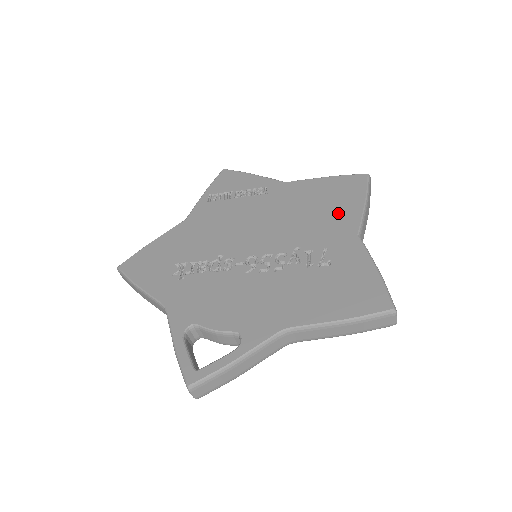
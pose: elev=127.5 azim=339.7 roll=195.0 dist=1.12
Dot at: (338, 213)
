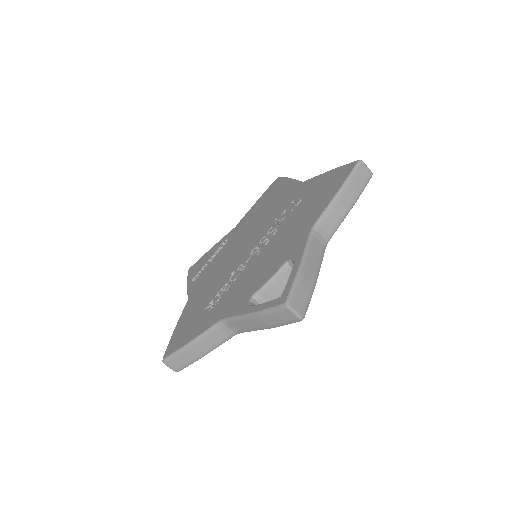
Dot at: (281, 194)
